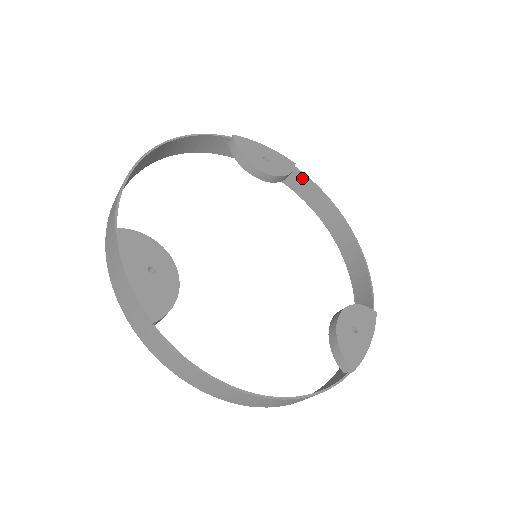
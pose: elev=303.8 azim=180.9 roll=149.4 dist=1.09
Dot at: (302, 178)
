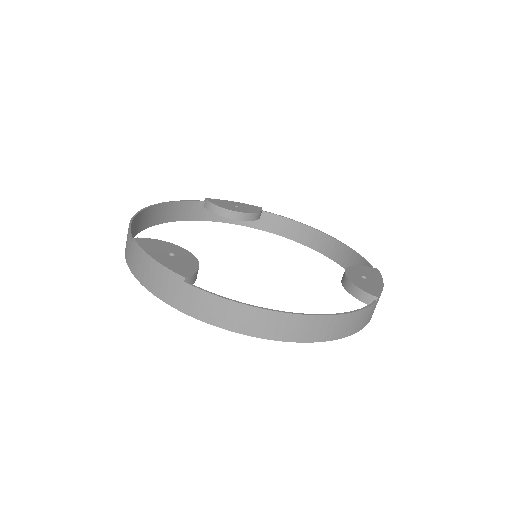
Dot at: (272, 217)
